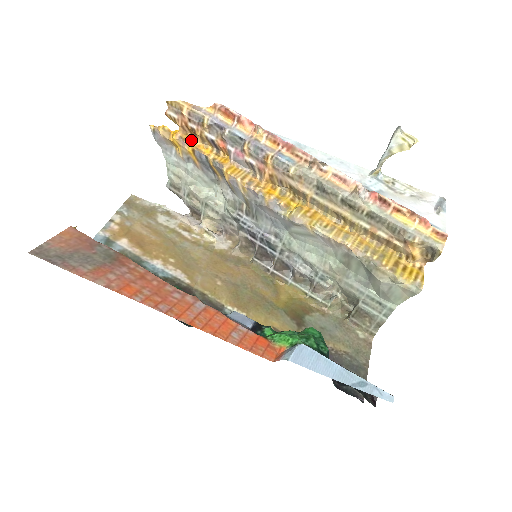
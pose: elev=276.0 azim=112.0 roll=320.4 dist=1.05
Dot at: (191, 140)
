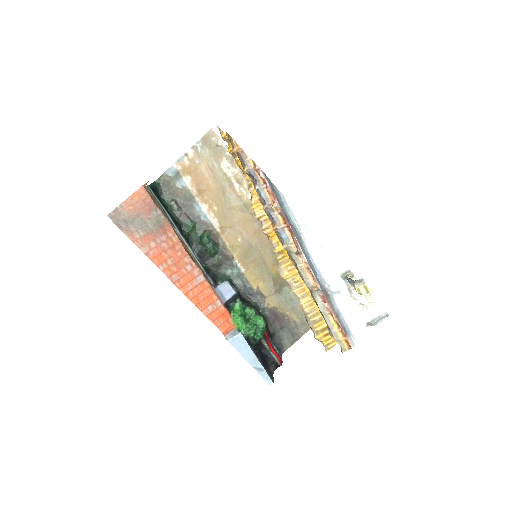
Dot at: occluded
